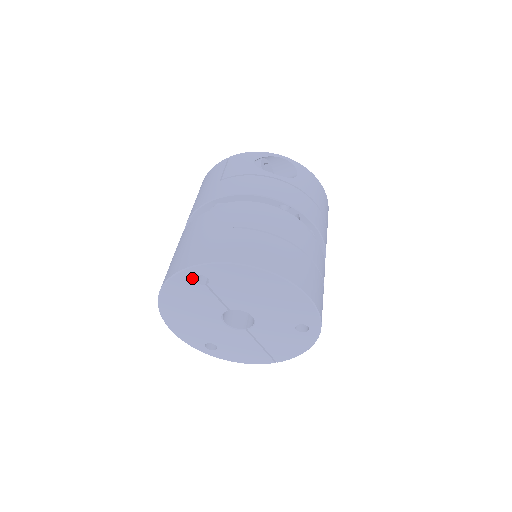
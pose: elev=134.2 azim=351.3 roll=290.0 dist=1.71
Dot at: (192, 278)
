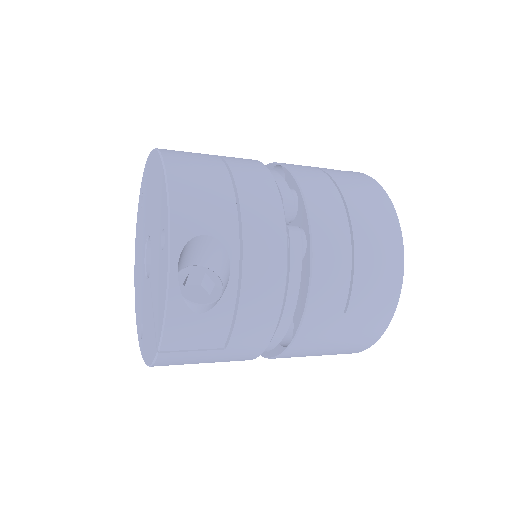
Dot at: (141, 203)
